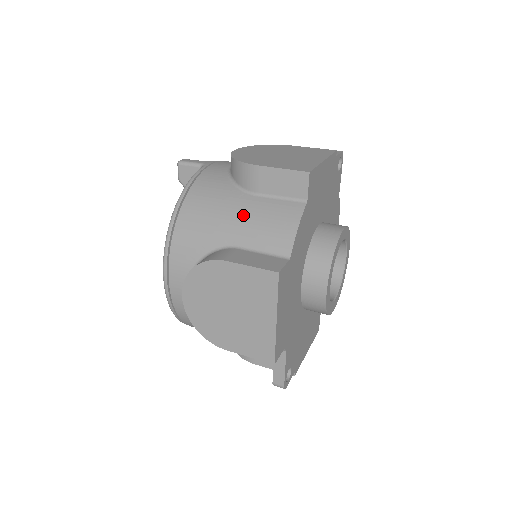
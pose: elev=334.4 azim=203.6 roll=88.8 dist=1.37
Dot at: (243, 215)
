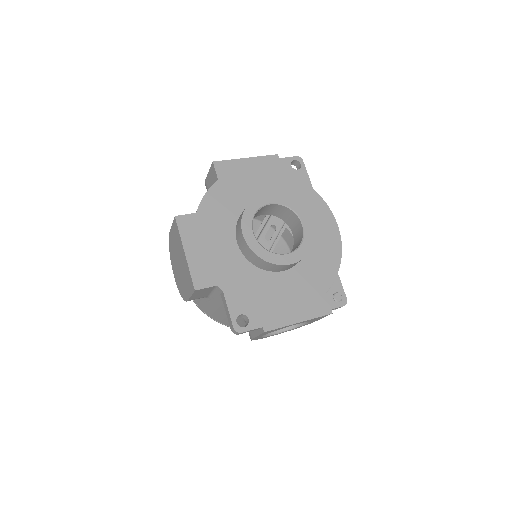
Dot at: occluded
